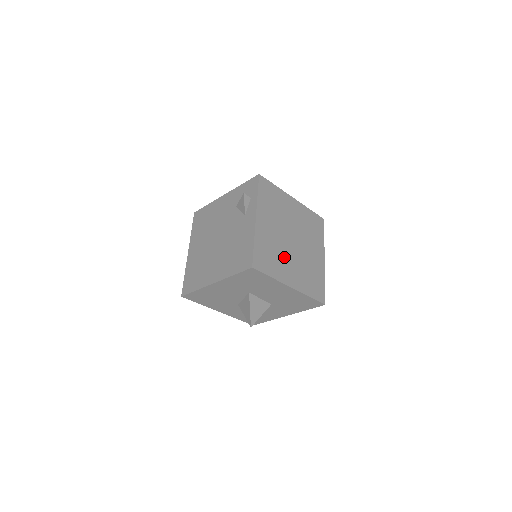
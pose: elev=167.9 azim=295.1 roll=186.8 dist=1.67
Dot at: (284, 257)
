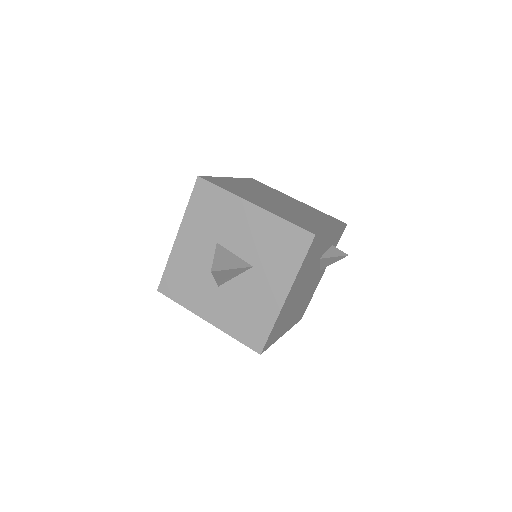
Dot at: (256, 197)
